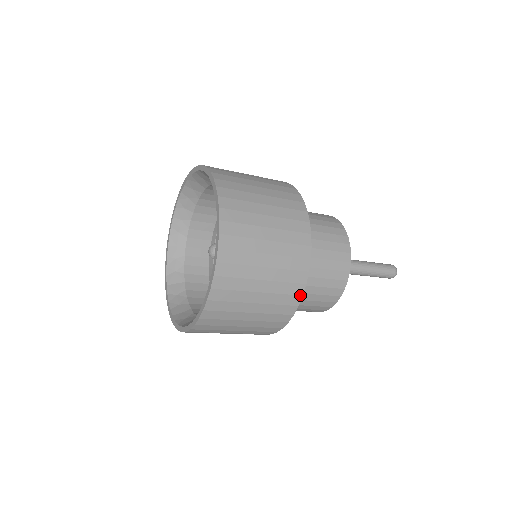
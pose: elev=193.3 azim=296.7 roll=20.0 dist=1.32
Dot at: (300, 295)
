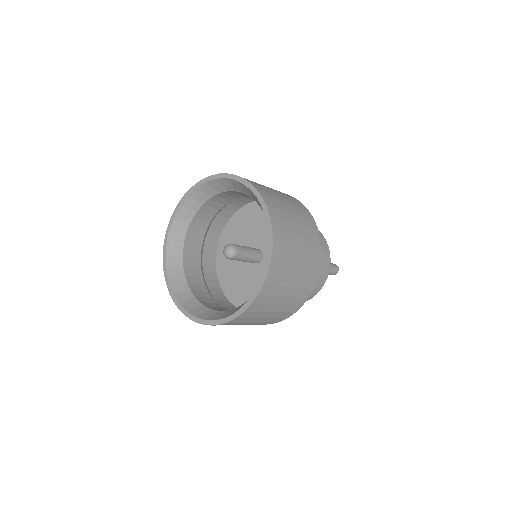
Dot at: occluded
